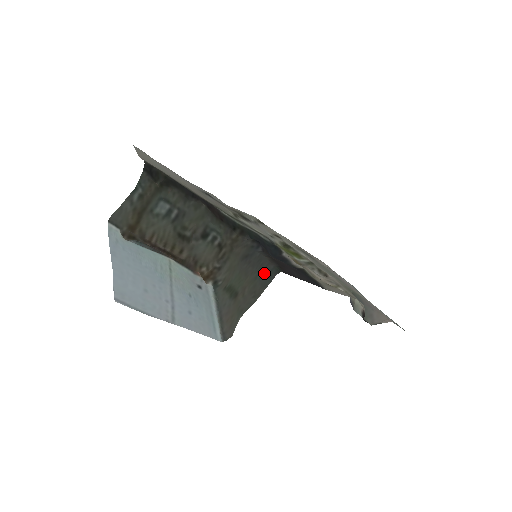
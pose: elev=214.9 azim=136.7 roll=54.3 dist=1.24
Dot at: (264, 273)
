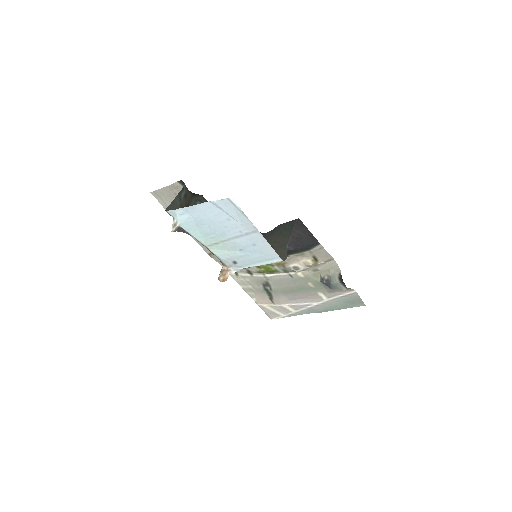
Dot at: (286, 226)
